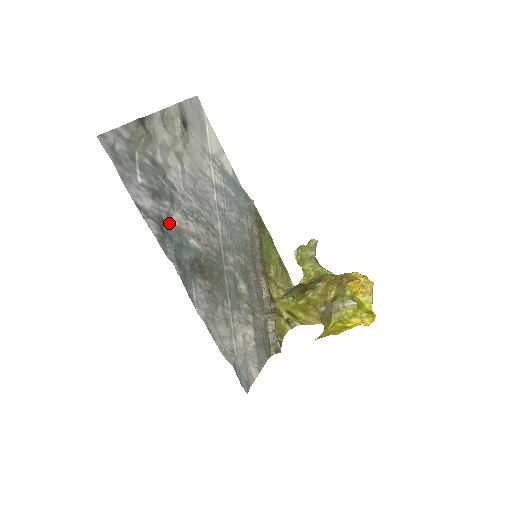
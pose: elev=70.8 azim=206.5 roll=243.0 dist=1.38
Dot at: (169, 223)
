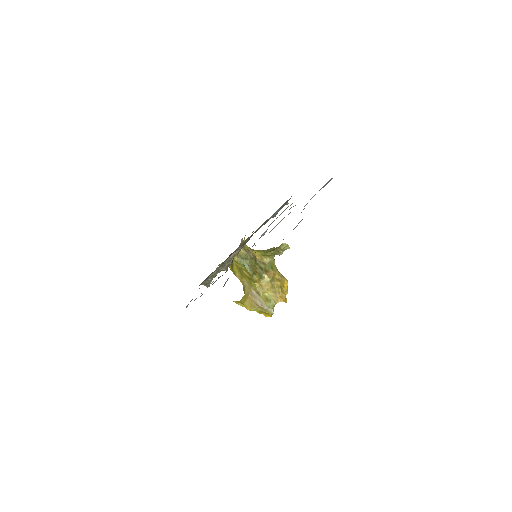
Dot at: occluded
